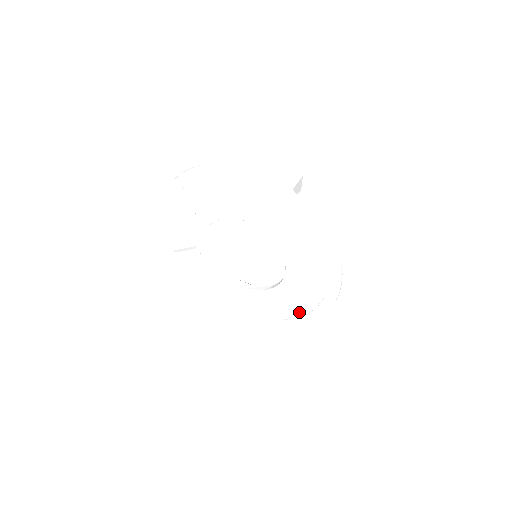
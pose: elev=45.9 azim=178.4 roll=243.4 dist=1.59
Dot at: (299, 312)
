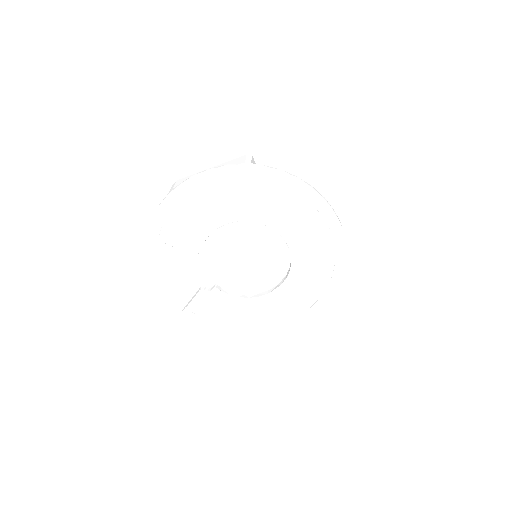
Dot at: (323, 283)
